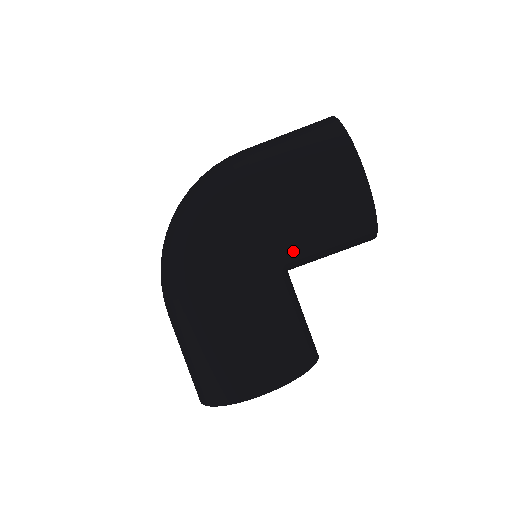
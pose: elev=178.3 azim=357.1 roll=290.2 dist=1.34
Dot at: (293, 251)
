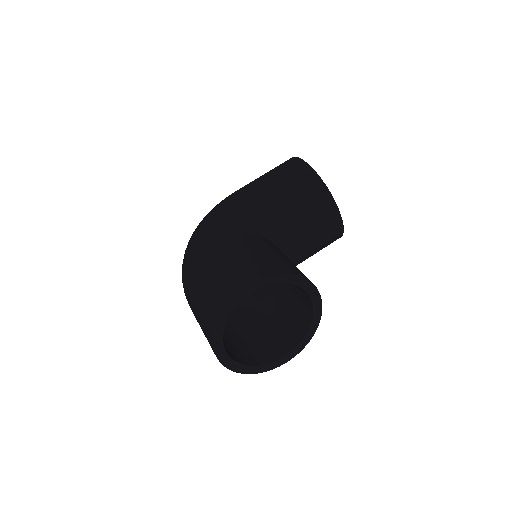
Dot at: (270, 217)
